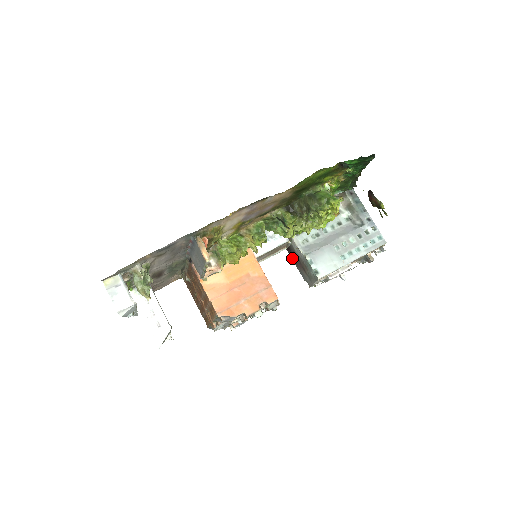
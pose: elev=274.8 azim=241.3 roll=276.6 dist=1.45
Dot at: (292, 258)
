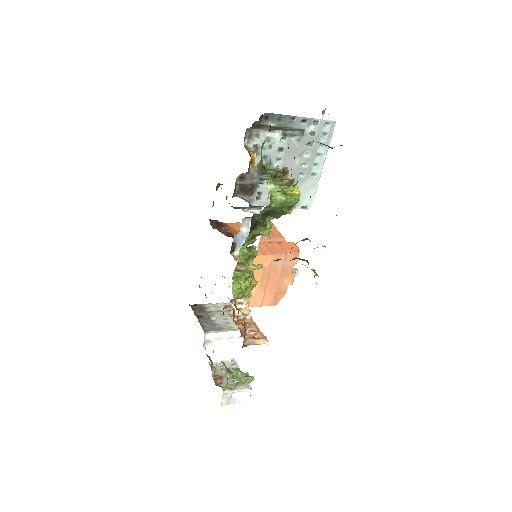
Dot at: occluded
